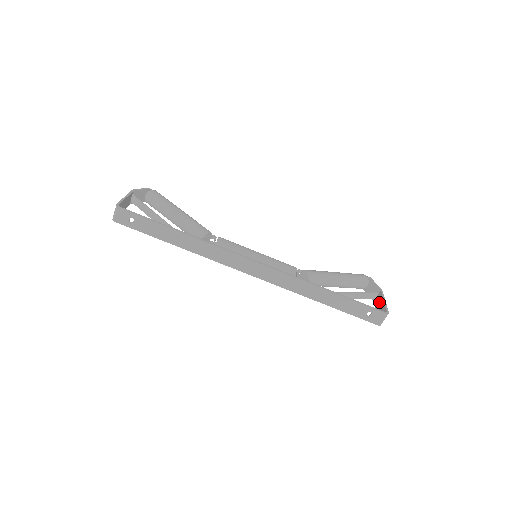
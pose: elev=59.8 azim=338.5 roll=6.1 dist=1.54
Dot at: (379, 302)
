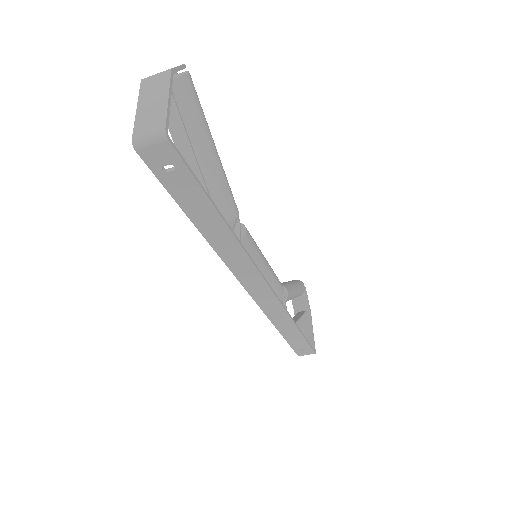
Dot at: (305, 325)
